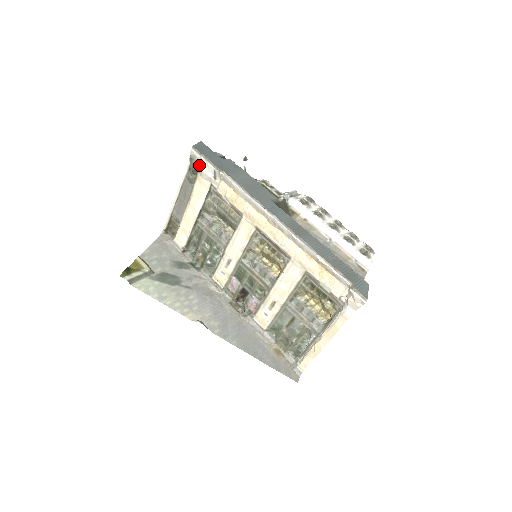
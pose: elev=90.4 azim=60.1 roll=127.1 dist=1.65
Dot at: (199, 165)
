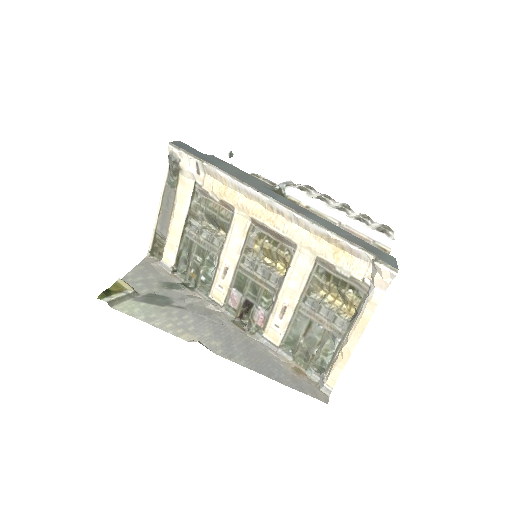
Dot at: (179, 162)
